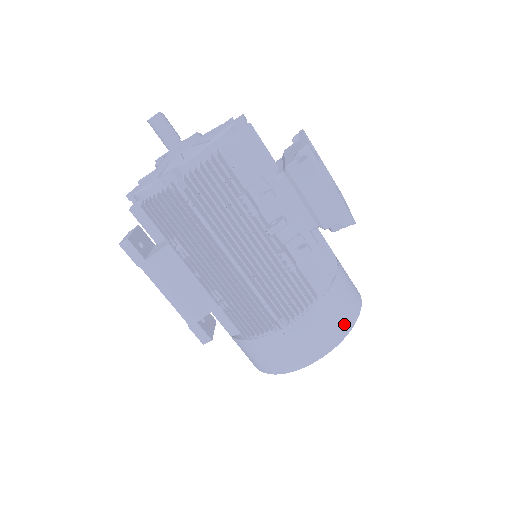
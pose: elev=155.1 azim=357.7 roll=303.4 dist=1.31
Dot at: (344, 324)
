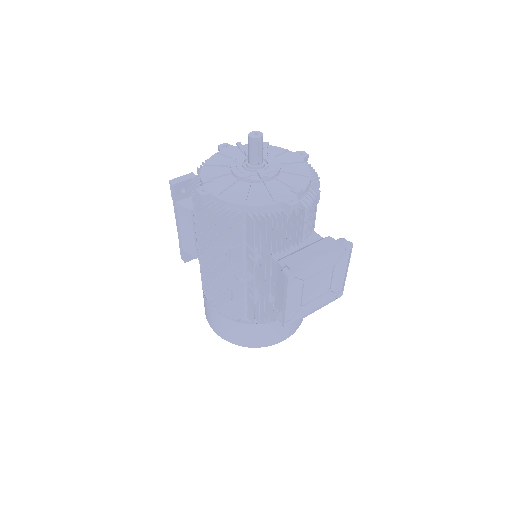
Dot at: (244, 342)
